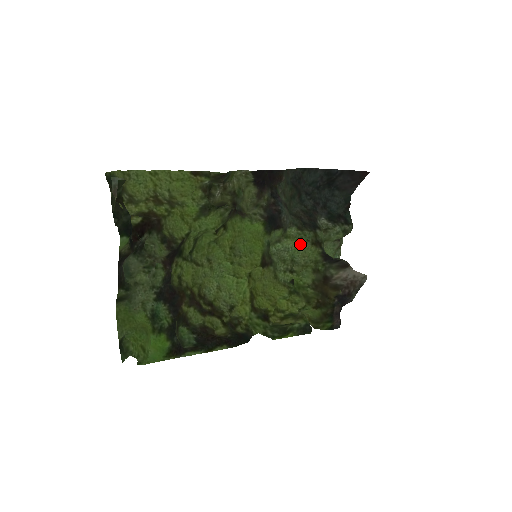
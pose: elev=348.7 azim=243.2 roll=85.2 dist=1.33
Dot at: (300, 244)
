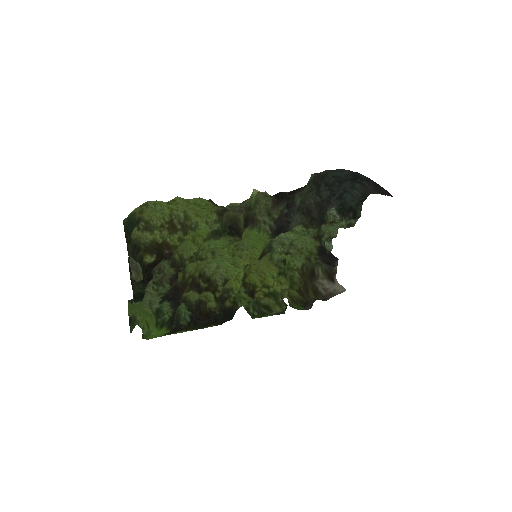
Dot at: (302, 236)
